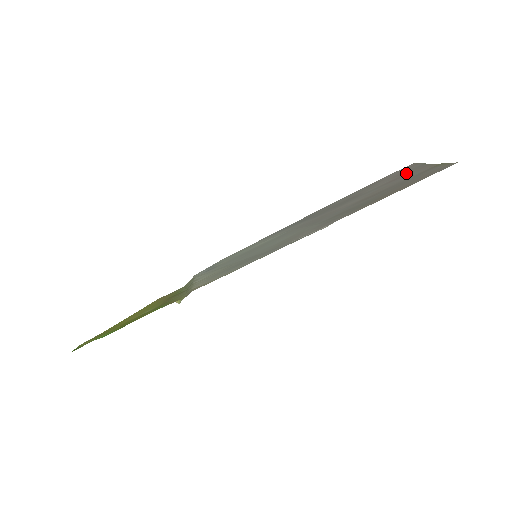
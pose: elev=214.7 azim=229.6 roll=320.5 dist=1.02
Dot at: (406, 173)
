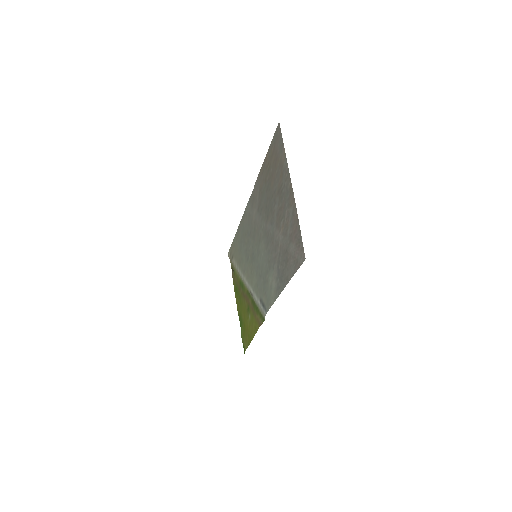
Dot at: (296, 234)
